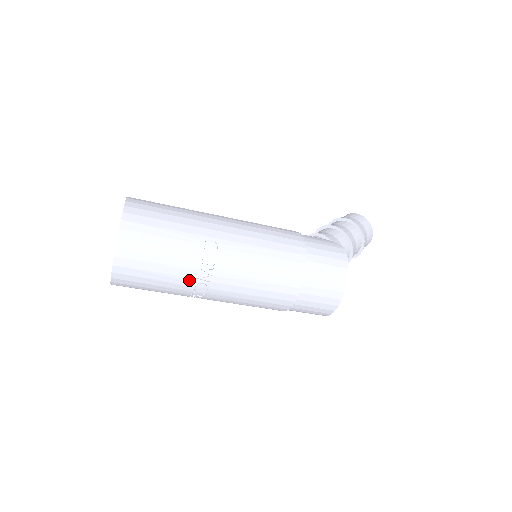
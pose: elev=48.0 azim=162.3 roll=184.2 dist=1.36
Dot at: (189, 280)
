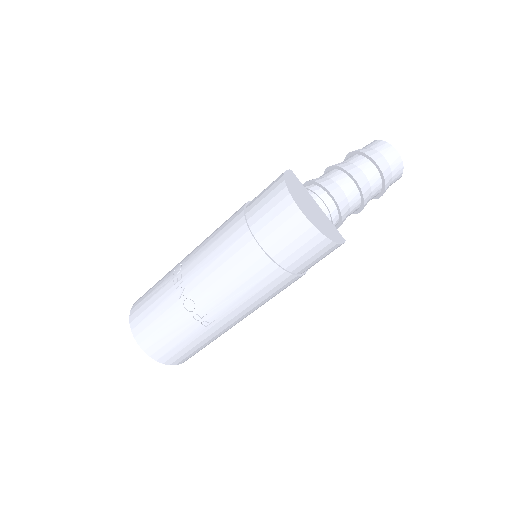
Dot at: (177, 306)
